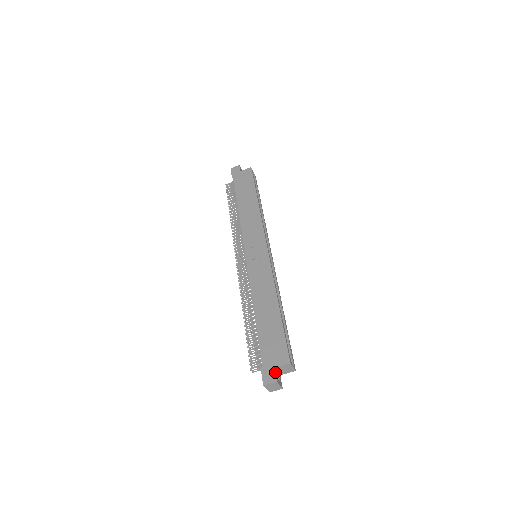
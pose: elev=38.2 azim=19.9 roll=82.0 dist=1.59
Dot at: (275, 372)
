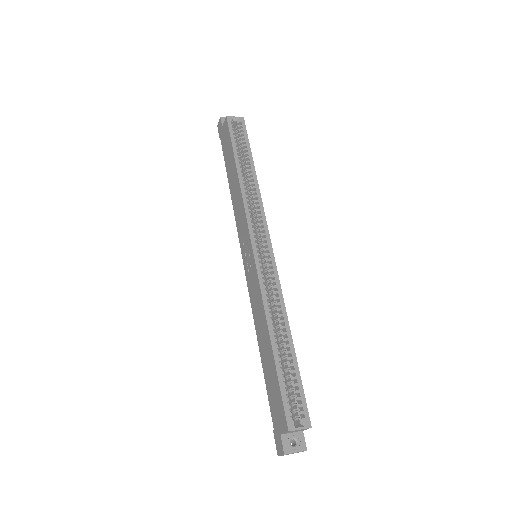
Dot at: (282, 440)
